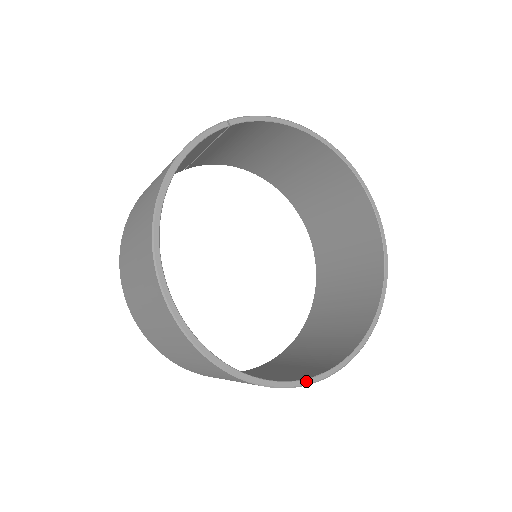
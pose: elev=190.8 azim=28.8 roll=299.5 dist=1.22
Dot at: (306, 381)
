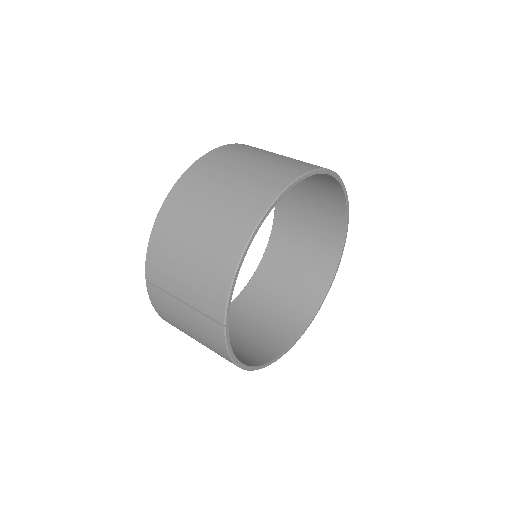
Dot at: occluded
